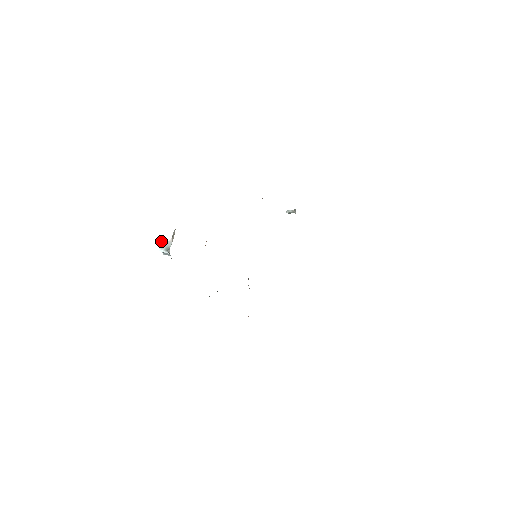
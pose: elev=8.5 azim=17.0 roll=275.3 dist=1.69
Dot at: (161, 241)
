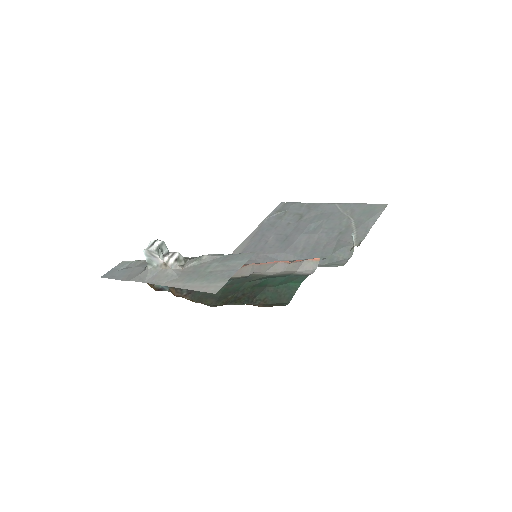
Dot at: (152, 251)
